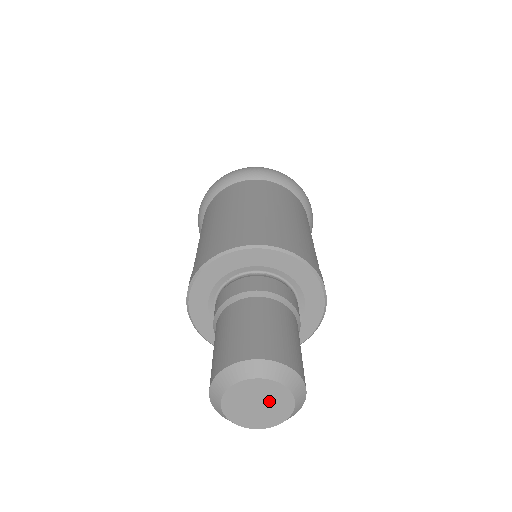
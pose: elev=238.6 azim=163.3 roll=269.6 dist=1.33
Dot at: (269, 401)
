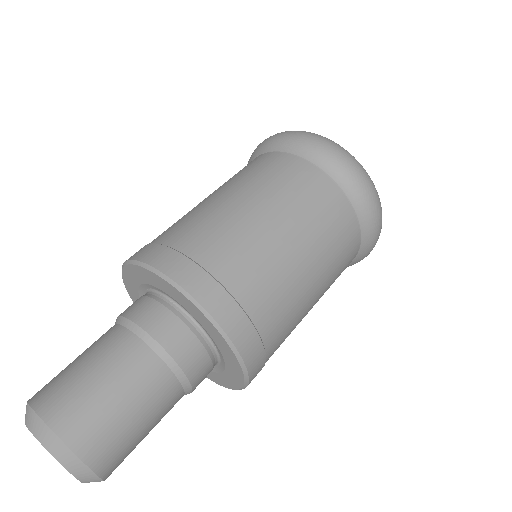
Dot at: occluded
